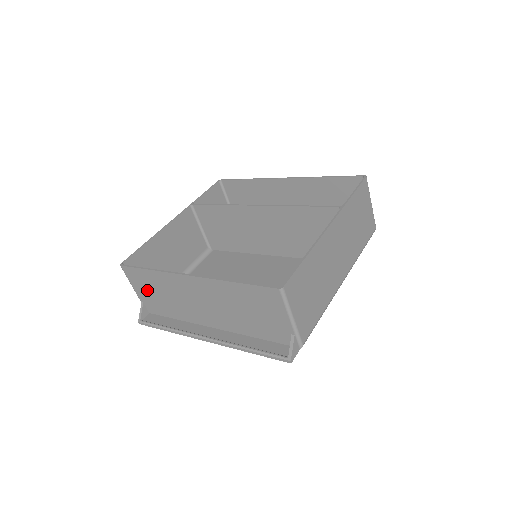
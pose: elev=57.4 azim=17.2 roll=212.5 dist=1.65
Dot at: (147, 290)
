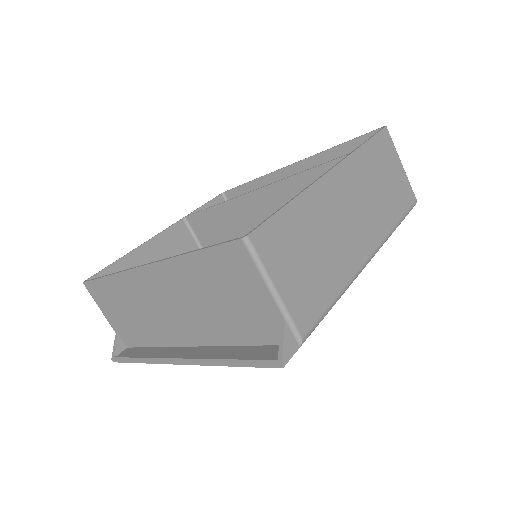
Dot at: (115, 310)
